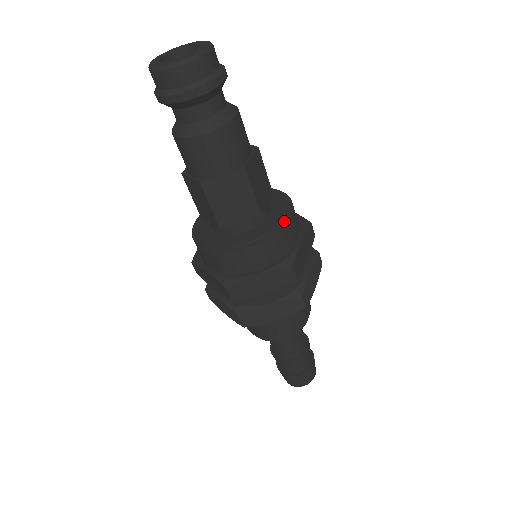
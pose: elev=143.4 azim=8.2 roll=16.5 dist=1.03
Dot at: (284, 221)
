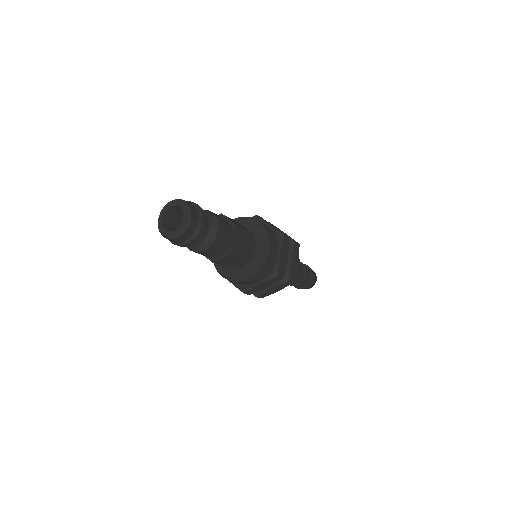
Dot at: (260, 225)
